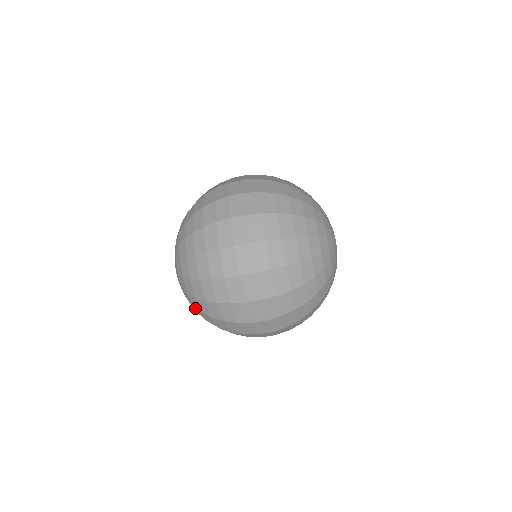
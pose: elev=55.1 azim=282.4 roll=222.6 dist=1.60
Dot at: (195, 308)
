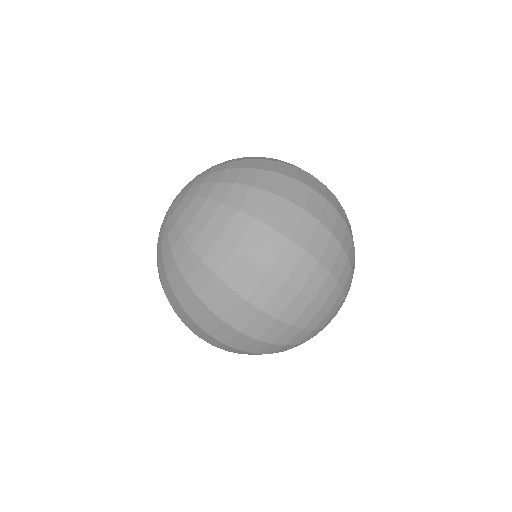
Dot at: (208, 202)
